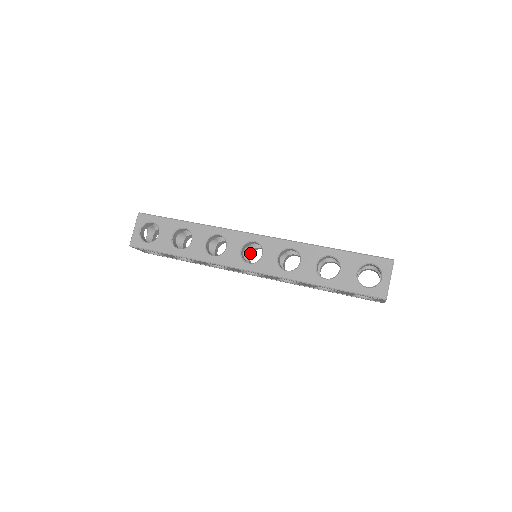
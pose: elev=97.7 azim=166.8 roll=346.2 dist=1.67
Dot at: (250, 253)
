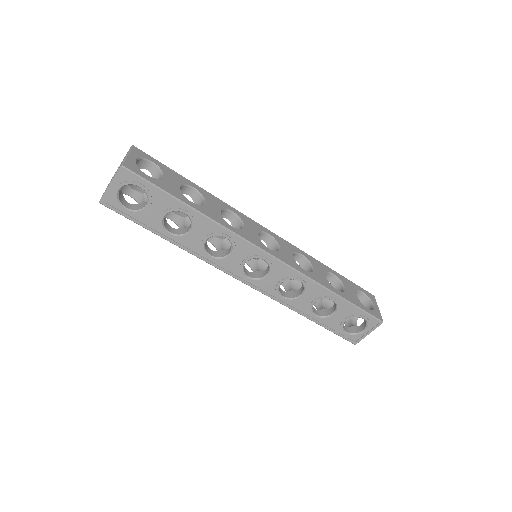
Dot at: occluded
